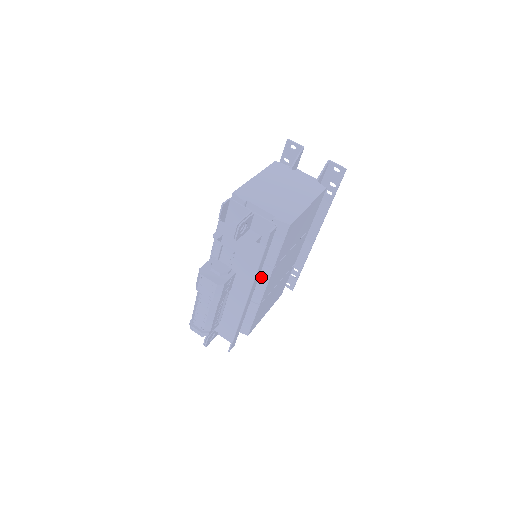
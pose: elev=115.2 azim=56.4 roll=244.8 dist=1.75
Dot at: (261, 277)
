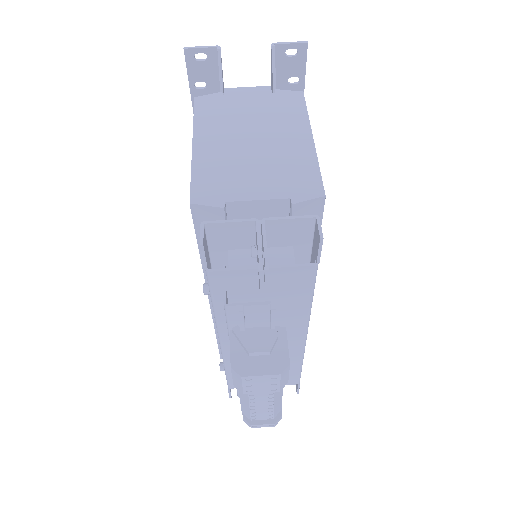
Dot at: occluded
